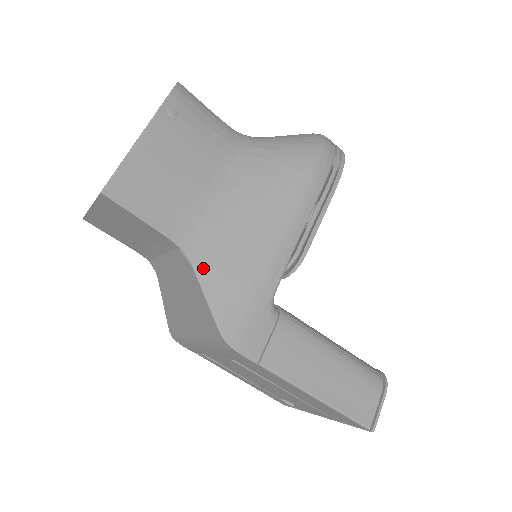
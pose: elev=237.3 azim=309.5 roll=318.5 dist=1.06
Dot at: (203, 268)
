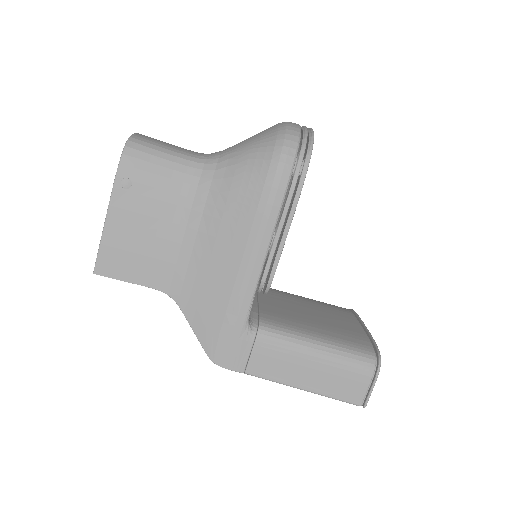
Dot at: (186, 307)
